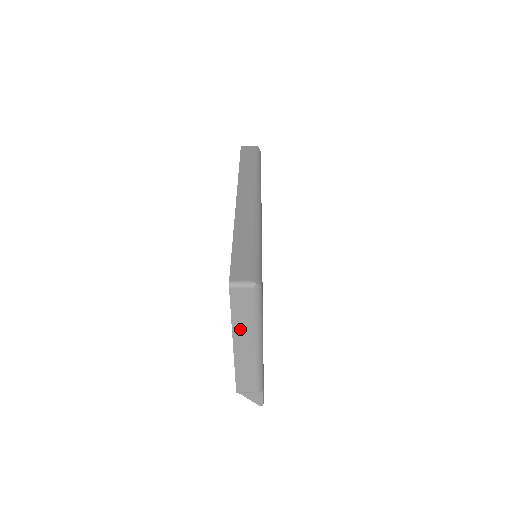
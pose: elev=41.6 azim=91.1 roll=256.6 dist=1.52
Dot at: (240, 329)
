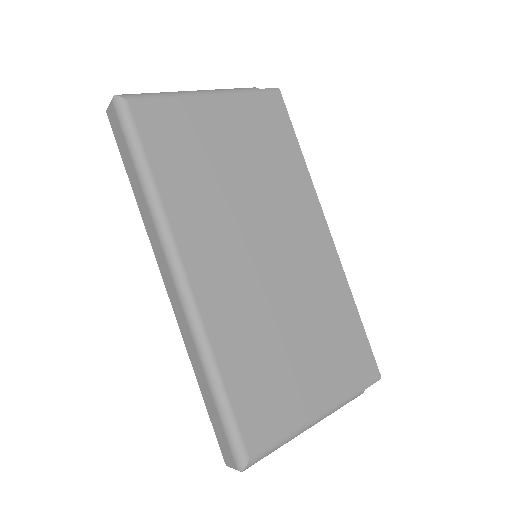
Dot at: occluded
